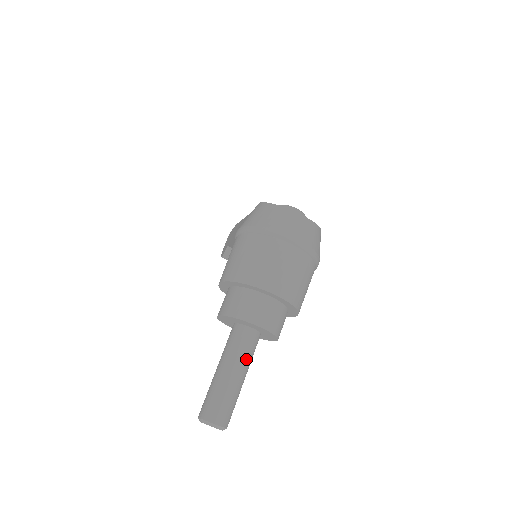
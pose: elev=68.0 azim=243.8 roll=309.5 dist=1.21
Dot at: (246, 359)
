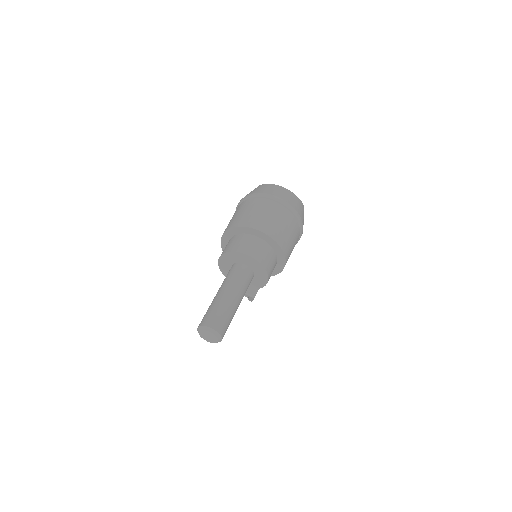
Dot at: (240, 286)
